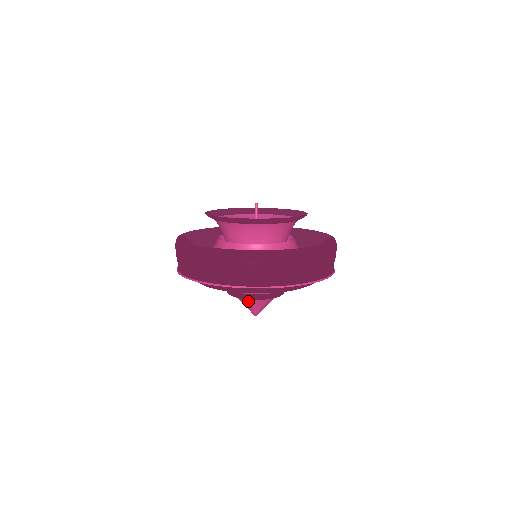
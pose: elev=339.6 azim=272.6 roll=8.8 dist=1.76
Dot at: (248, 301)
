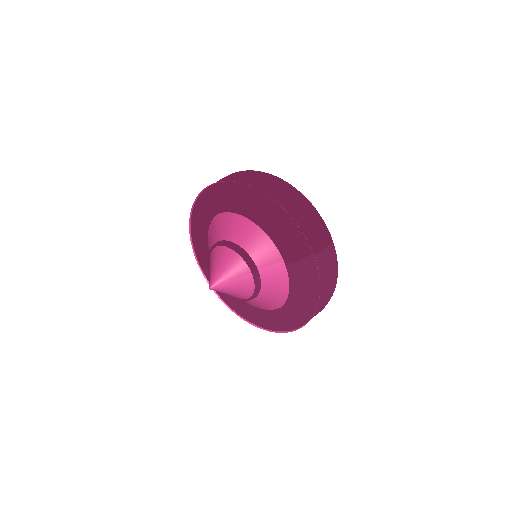
Dot at: (214, 258)
